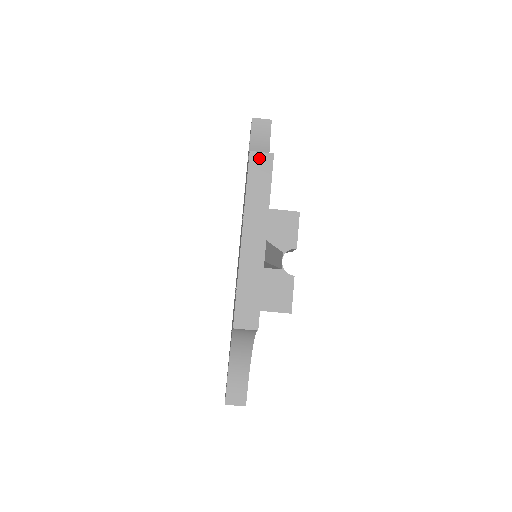
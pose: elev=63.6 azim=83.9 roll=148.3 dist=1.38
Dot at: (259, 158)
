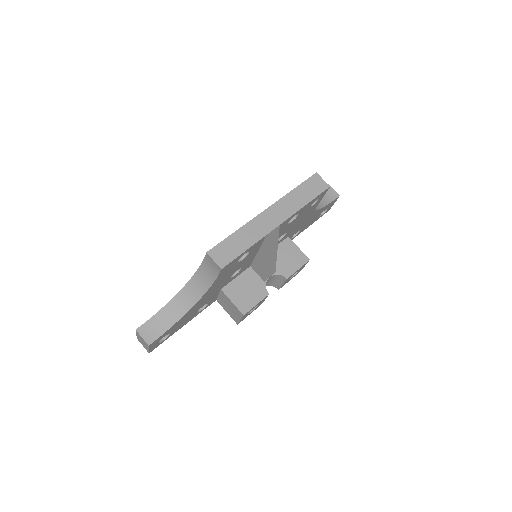
Dot at: (319, 181)
